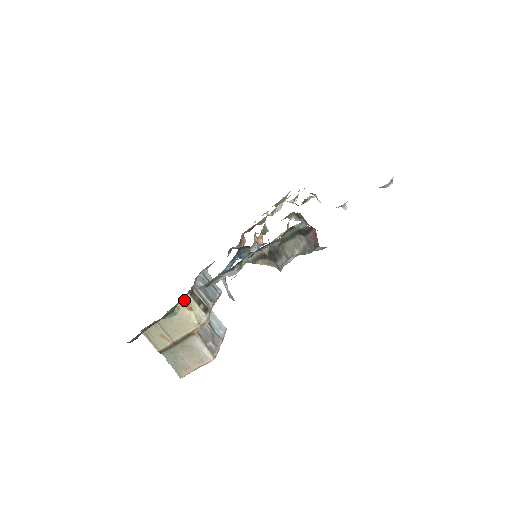
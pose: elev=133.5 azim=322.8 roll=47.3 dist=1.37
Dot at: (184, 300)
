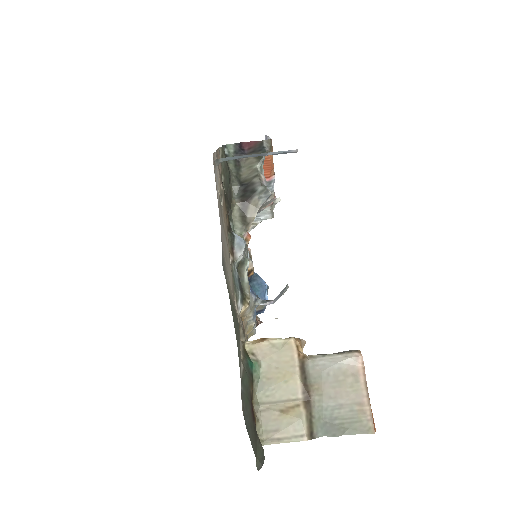
Dot at: (247, 343)
